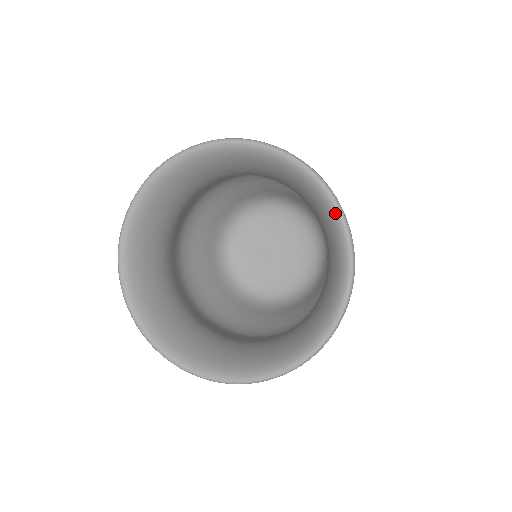
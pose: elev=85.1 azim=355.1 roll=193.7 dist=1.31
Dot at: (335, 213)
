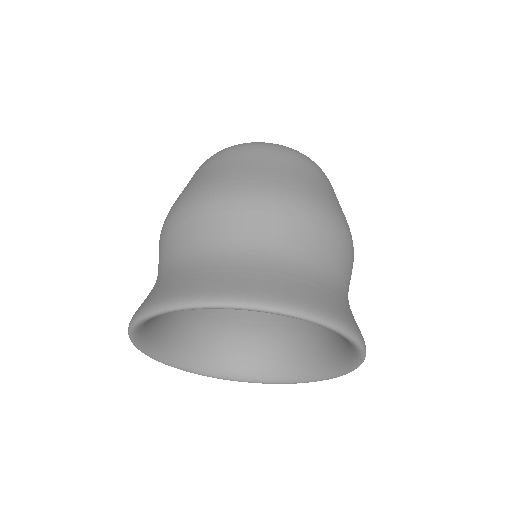
Dot at: occluded
